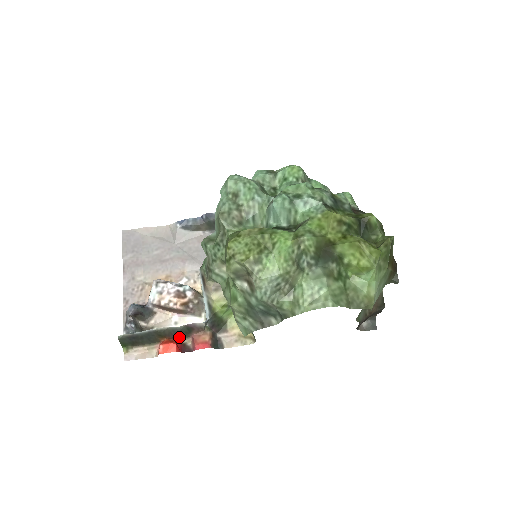
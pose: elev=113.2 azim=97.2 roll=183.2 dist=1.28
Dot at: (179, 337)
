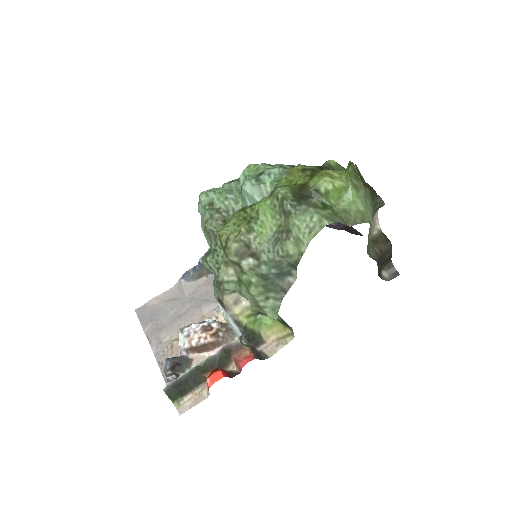
Dot at: (222, 367)
